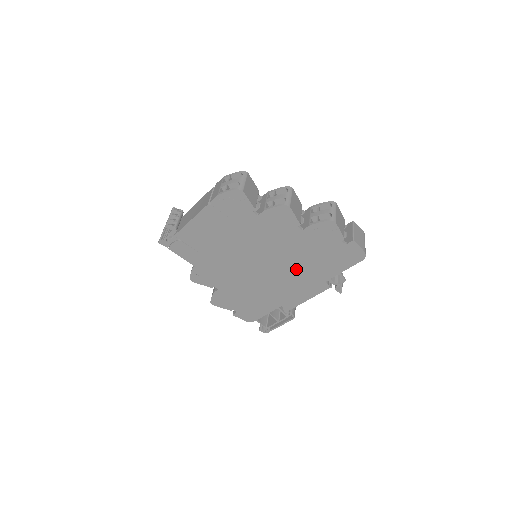
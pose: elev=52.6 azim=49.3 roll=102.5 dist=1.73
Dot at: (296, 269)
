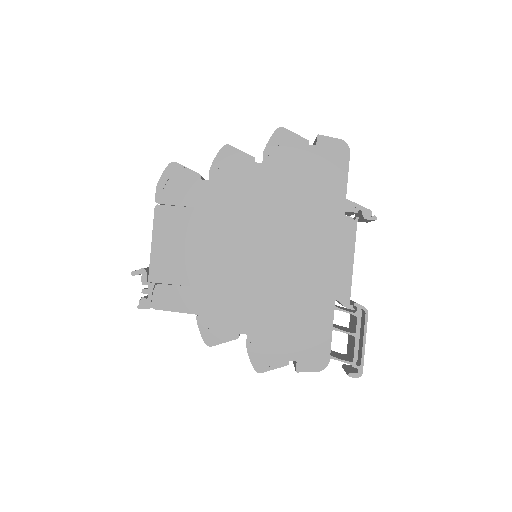
Dot at: (300, 223)
